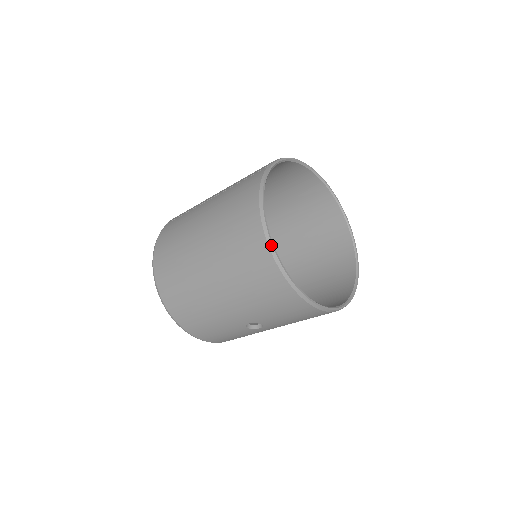
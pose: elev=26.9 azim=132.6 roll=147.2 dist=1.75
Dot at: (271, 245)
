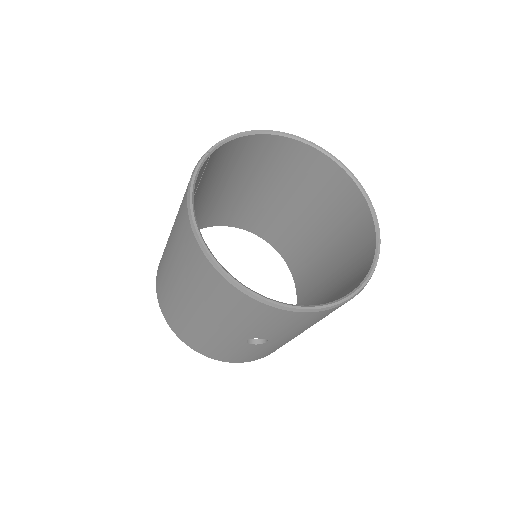
Dot at: (204, 249)
